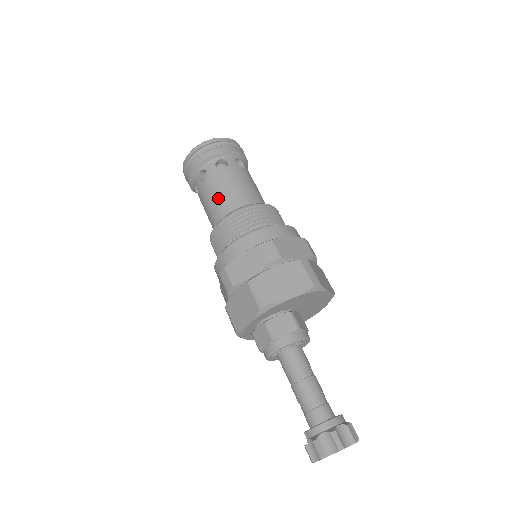
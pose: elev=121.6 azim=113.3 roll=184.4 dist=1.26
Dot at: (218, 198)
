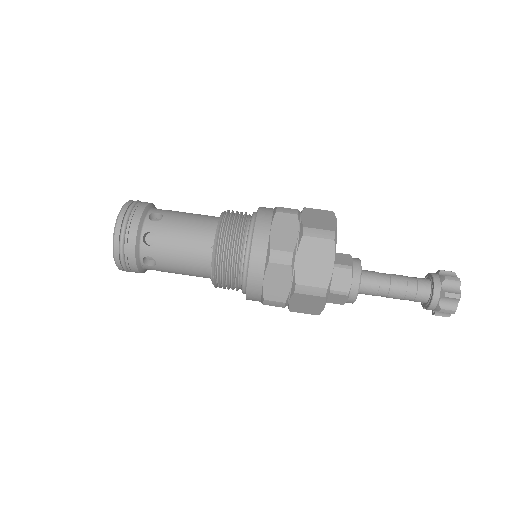
Dot at: (185, 263)
